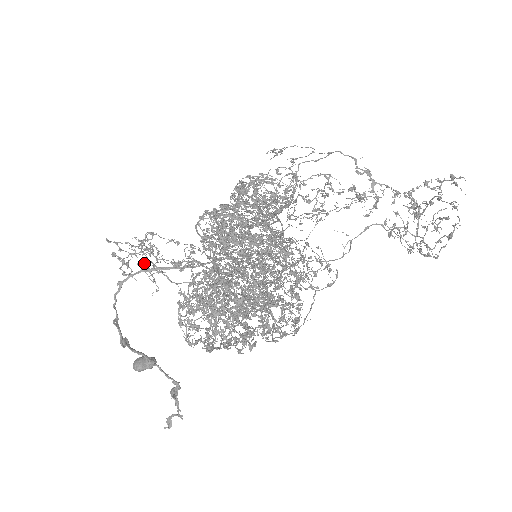
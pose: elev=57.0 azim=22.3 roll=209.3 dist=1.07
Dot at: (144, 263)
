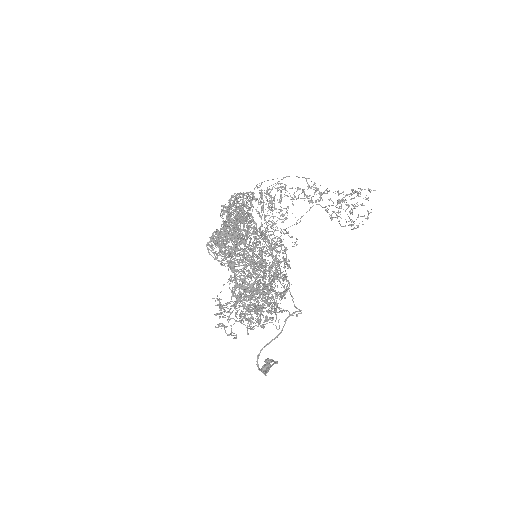
Dot at: (221, 313)
